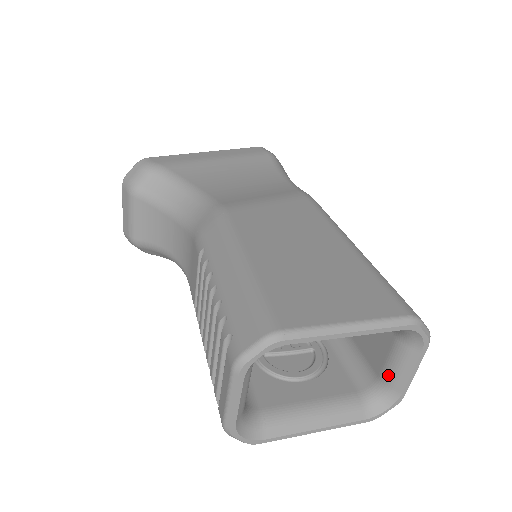
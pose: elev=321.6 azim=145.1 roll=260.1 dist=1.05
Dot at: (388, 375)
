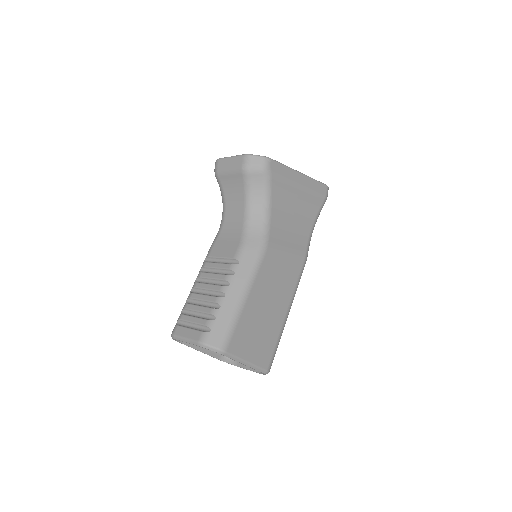
Dot at: occluded
